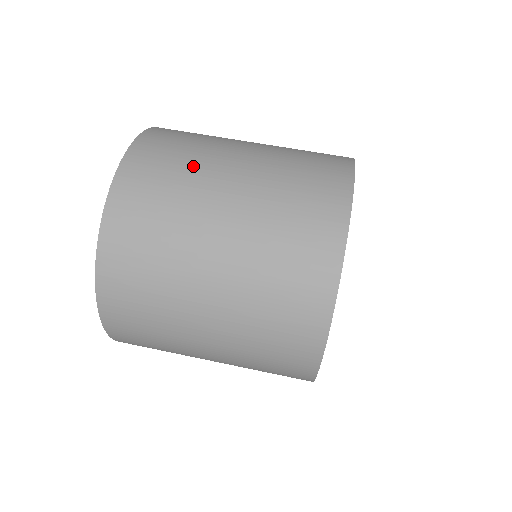
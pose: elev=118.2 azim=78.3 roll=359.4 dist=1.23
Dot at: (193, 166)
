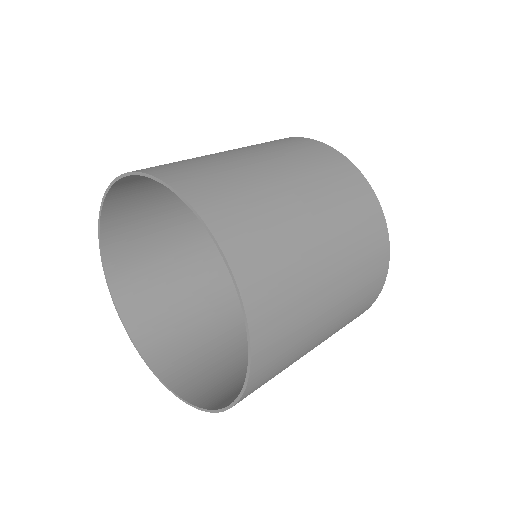
Dot at: (235, 173)
